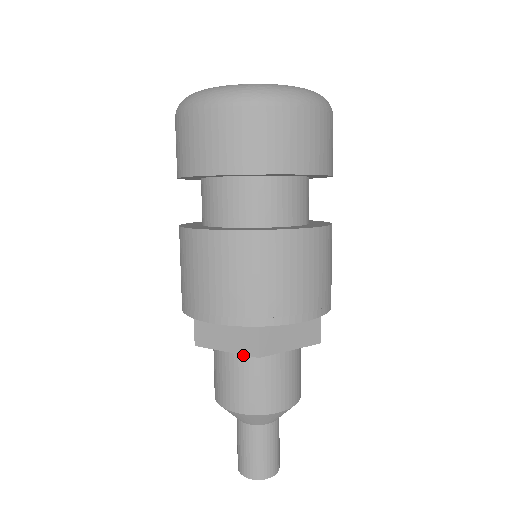
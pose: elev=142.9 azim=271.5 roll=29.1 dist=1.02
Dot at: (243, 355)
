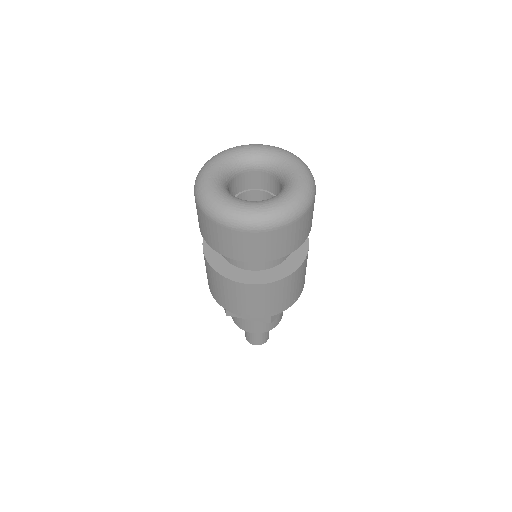
Dot at: occluded
